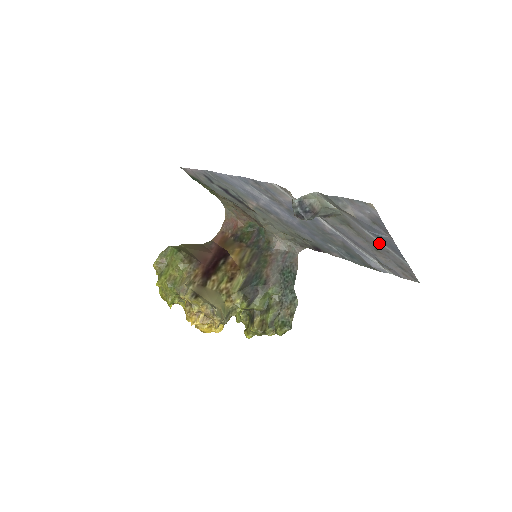
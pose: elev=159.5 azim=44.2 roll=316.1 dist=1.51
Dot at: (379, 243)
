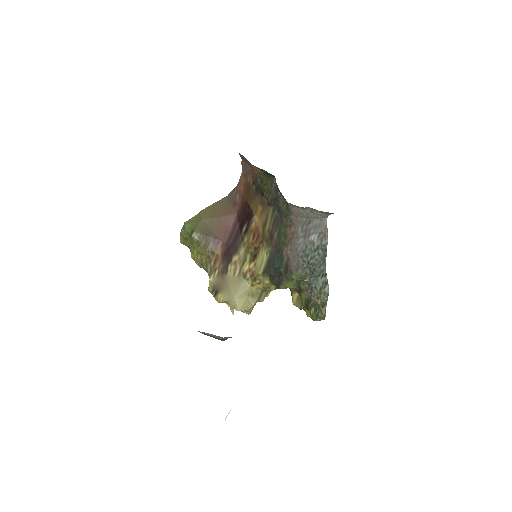
Dot at: occluded
